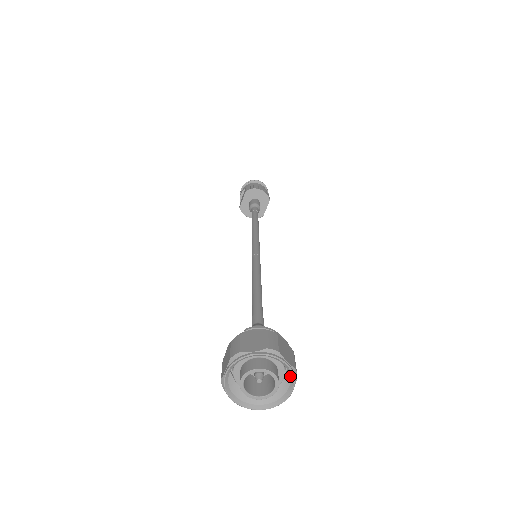
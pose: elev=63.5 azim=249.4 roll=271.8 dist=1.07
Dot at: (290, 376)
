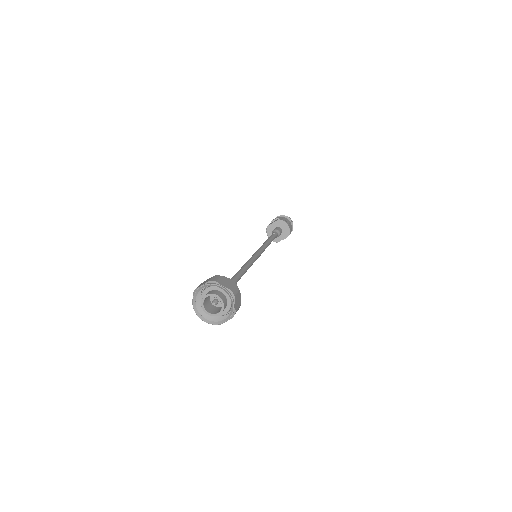
Dot at: (230, 313)
